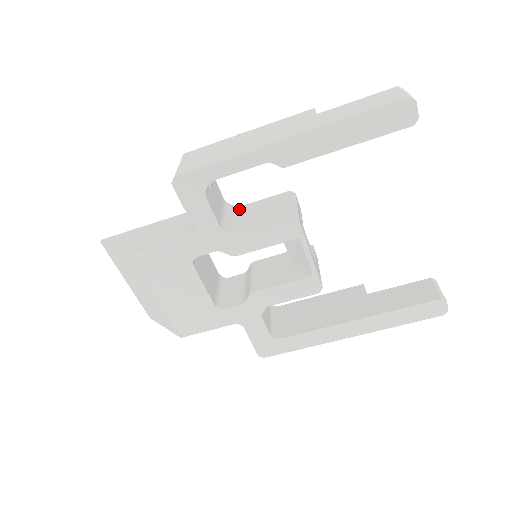
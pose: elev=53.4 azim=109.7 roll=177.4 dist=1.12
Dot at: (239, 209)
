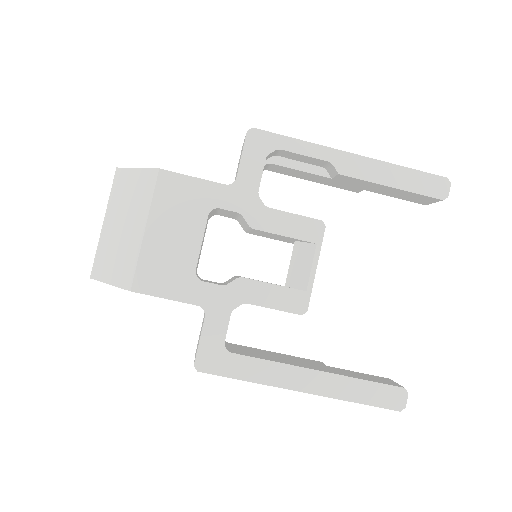
Dot at: occluded
